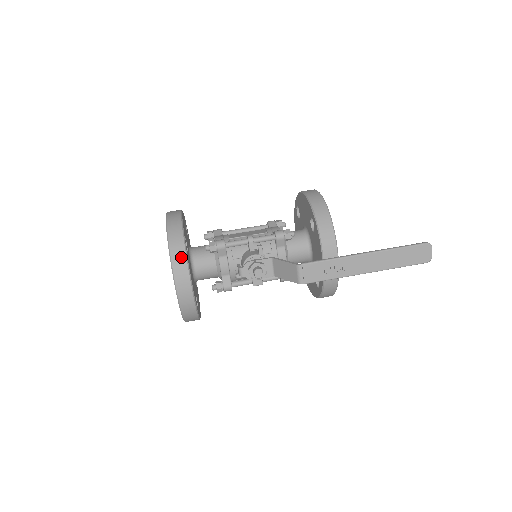
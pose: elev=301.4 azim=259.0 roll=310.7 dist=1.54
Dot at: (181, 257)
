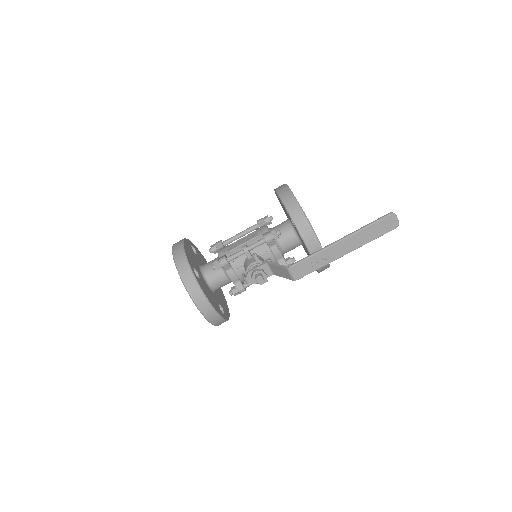
Dot at: (195, 288)
